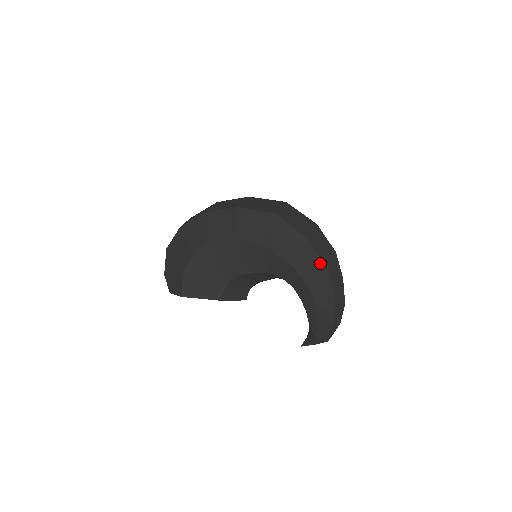
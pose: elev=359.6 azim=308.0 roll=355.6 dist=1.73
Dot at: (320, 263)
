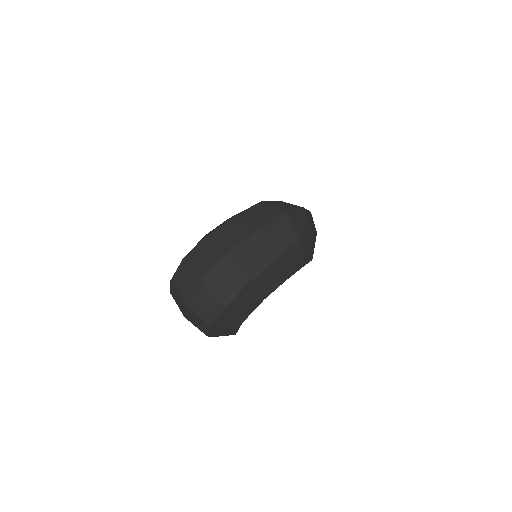
Dot at: (316, 235)
